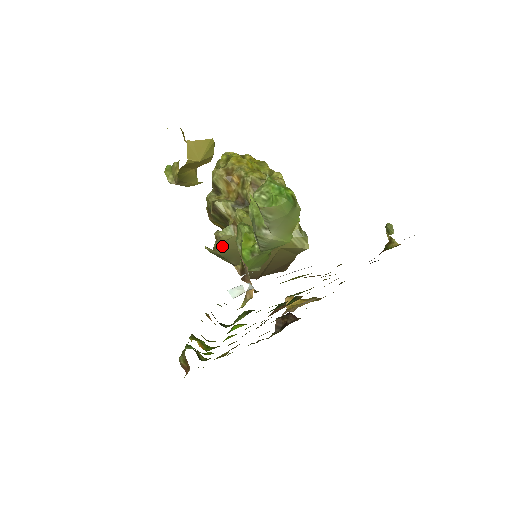
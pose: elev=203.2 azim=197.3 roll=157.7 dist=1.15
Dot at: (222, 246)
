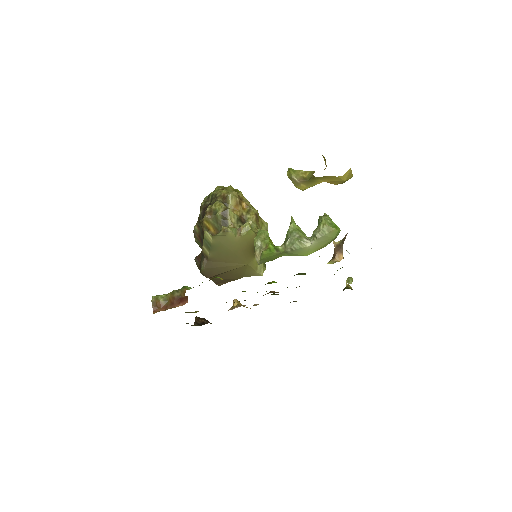
Dot at: (221, 238)
